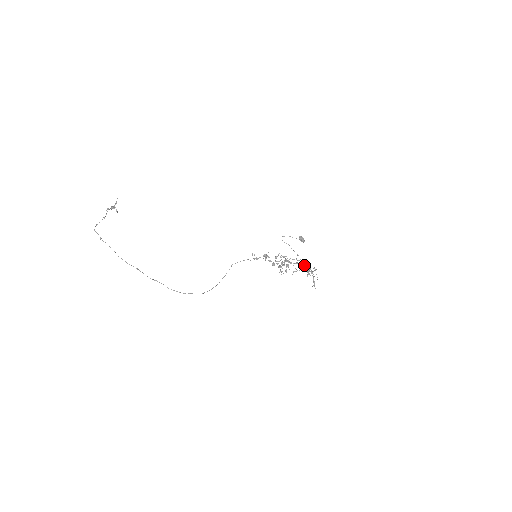
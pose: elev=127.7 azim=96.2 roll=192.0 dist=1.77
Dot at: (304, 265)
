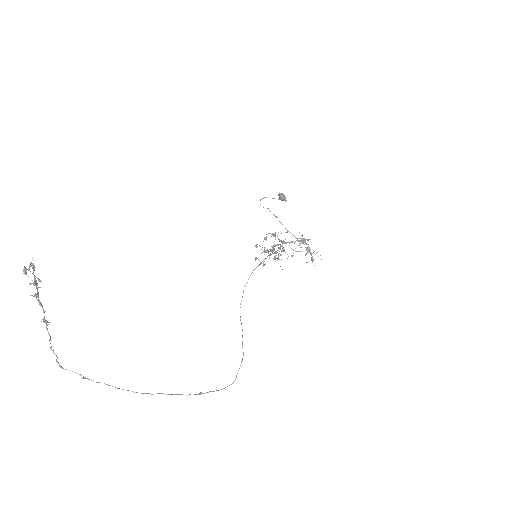
Dot at: (300, 241)
